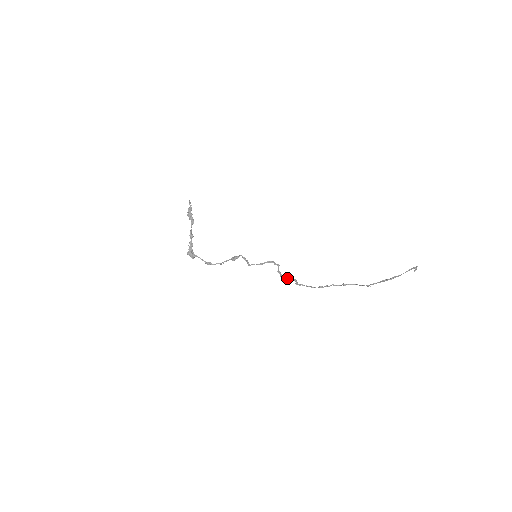
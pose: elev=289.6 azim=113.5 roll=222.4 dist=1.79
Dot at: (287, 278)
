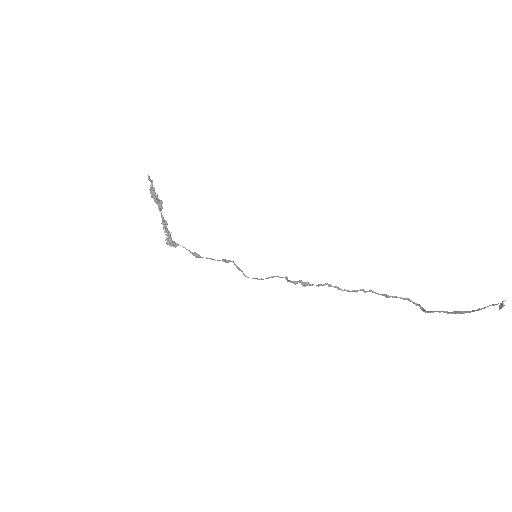
Dot at: (303, 284)
